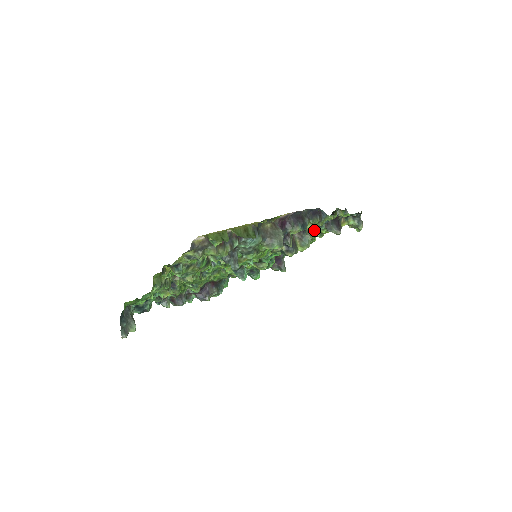
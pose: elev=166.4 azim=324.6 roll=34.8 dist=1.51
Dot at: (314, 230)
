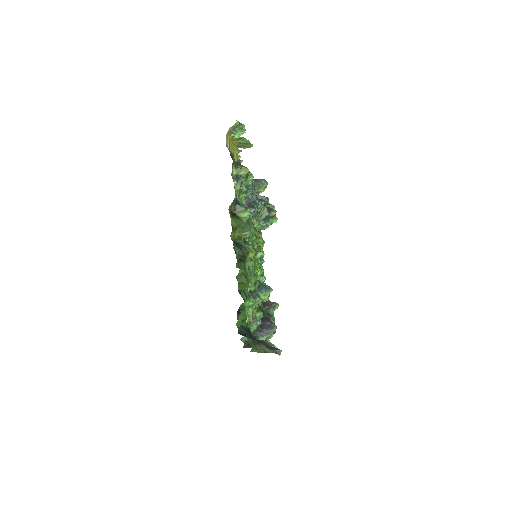
Dot at: occluded
